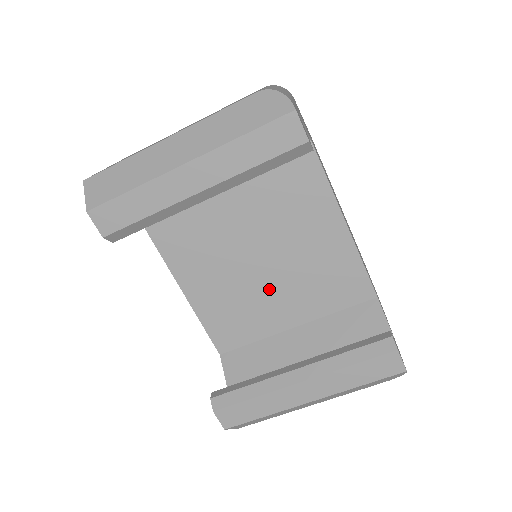
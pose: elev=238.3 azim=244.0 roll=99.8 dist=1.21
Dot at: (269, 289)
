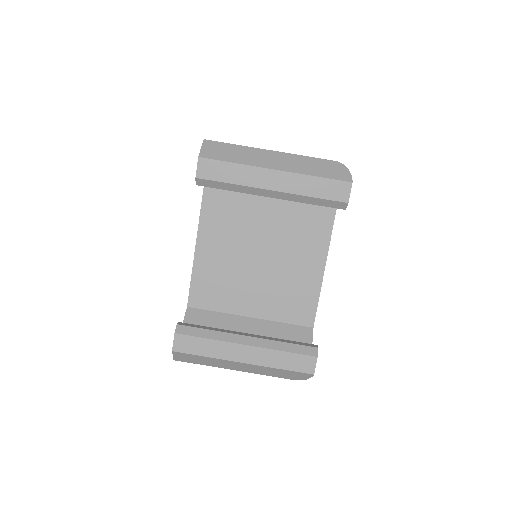
Dot at: (252, 281)
